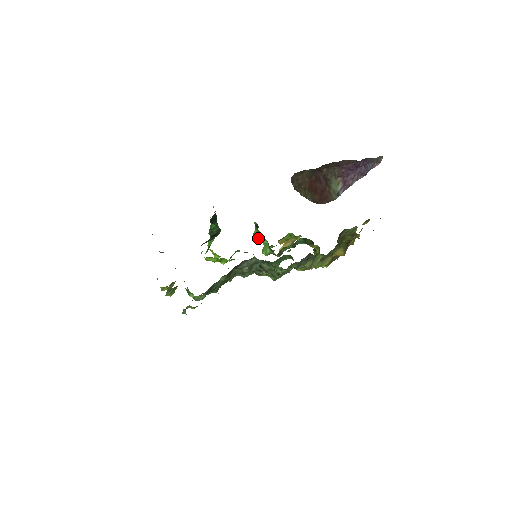
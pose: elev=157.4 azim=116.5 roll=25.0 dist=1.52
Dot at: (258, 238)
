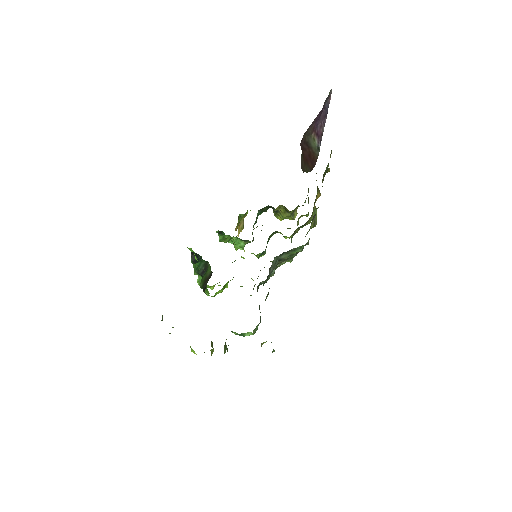
Dot at: (225, 241)
